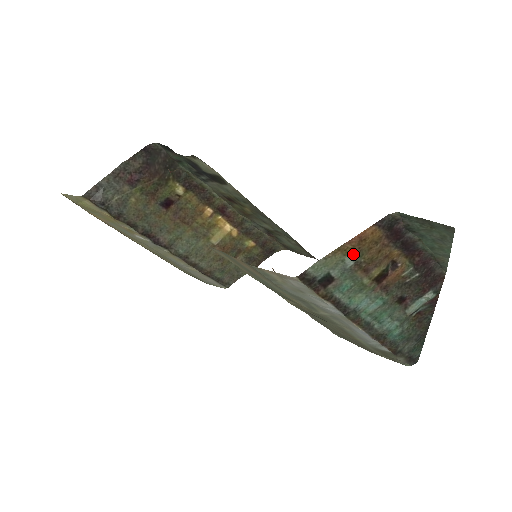
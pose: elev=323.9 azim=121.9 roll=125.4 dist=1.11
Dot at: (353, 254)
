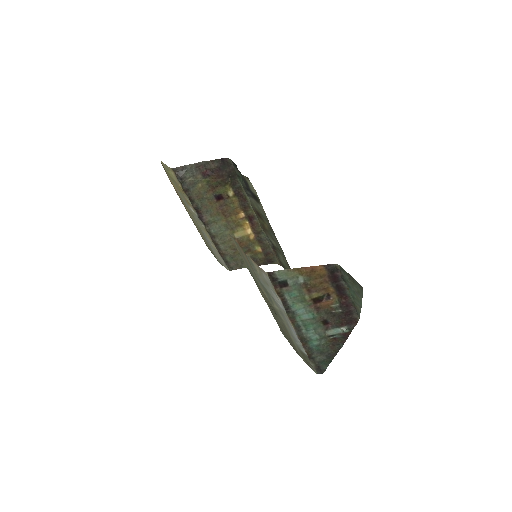
Dot at: (305, 276)
